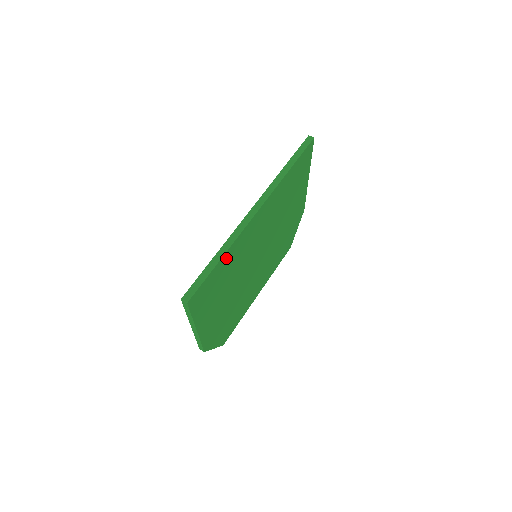
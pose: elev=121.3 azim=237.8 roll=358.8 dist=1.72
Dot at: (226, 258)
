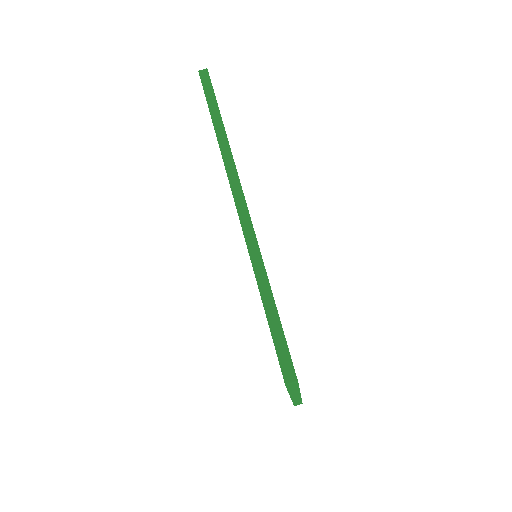
Dot at: occluded
